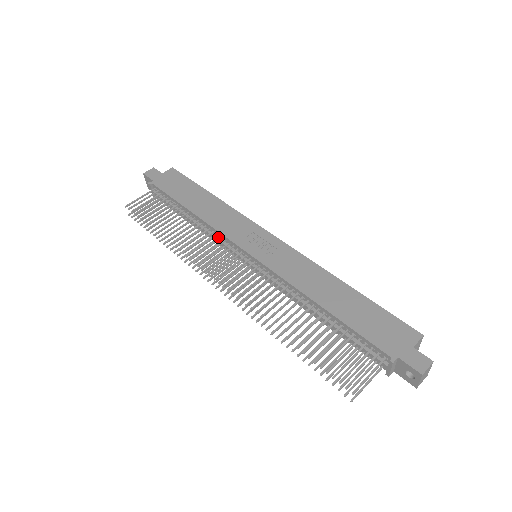
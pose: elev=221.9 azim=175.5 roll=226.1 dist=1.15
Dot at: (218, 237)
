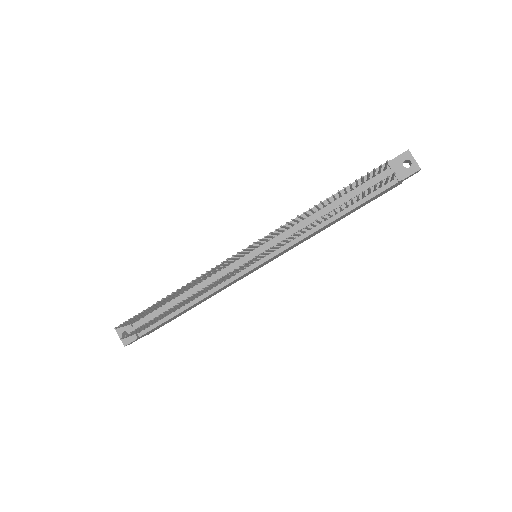
Dot at: (217, 276)
